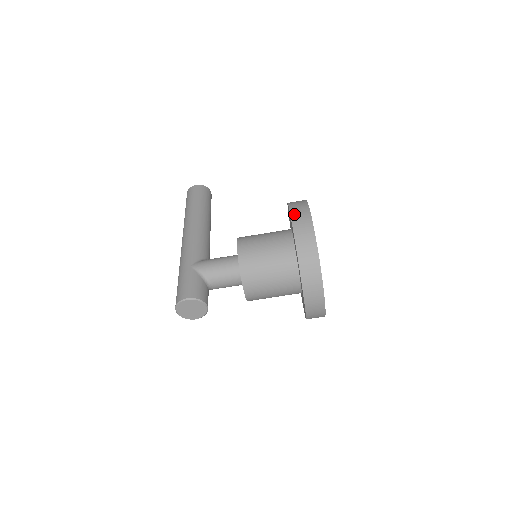
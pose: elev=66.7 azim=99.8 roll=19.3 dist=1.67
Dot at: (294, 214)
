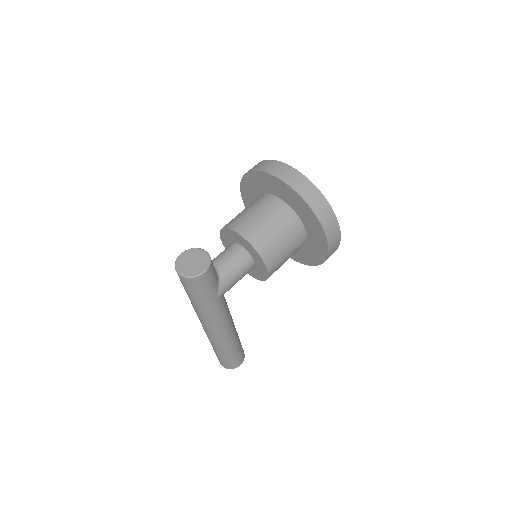
Dot at: occluded
